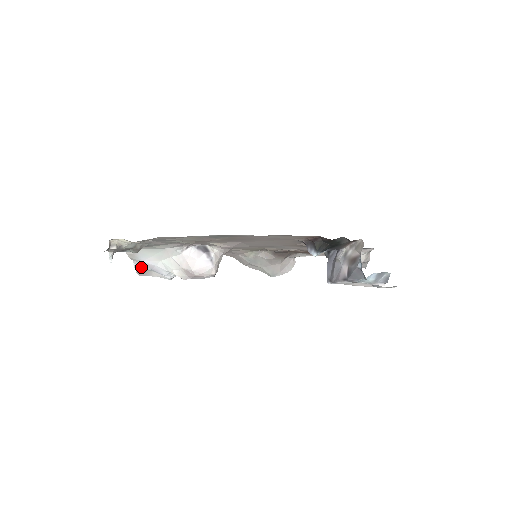
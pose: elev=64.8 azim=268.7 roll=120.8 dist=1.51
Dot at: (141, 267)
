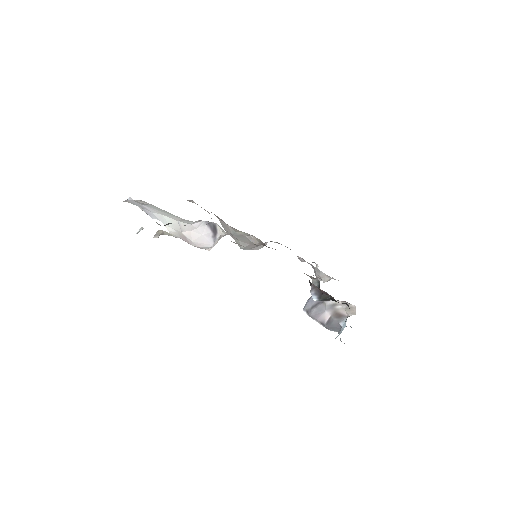
Dot at: (133, 202)
